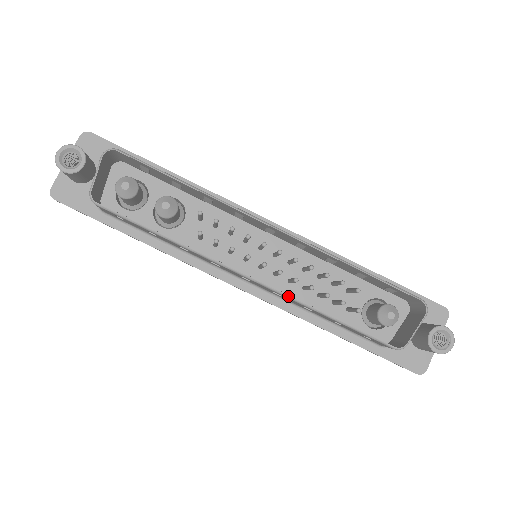
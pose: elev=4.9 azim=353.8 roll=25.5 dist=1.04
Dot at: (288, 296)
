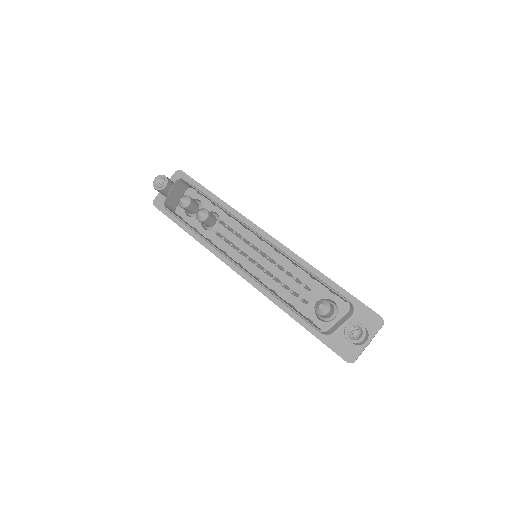
Dot at: (255, 279)
